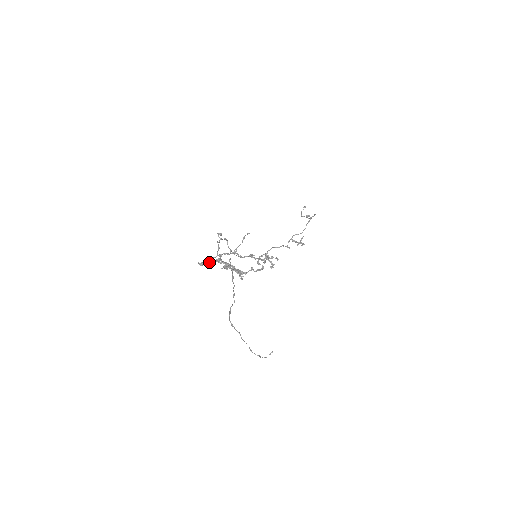
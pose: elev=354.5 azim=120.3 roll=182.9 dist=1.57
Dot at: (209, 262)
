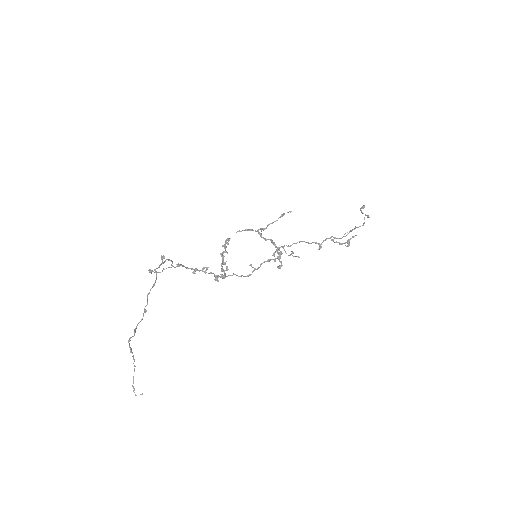
Dot at: occluded
